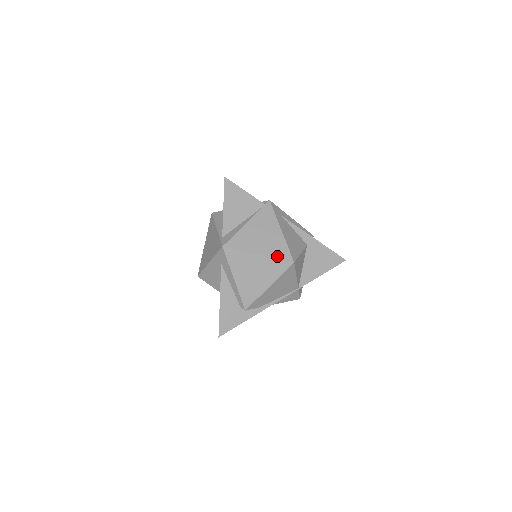
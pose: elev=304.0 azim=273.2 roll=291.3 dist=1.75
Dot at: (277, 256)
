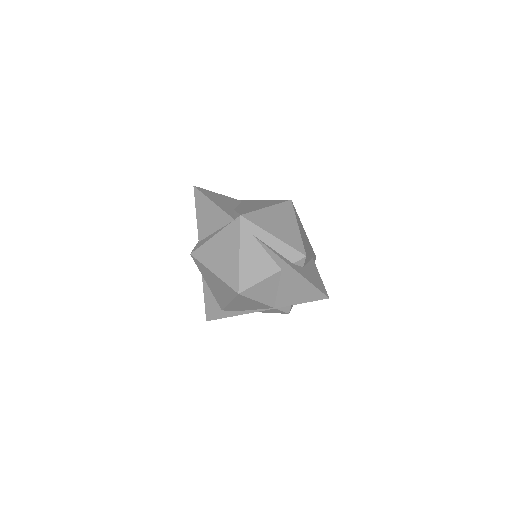
Dot at: (227, 281)
